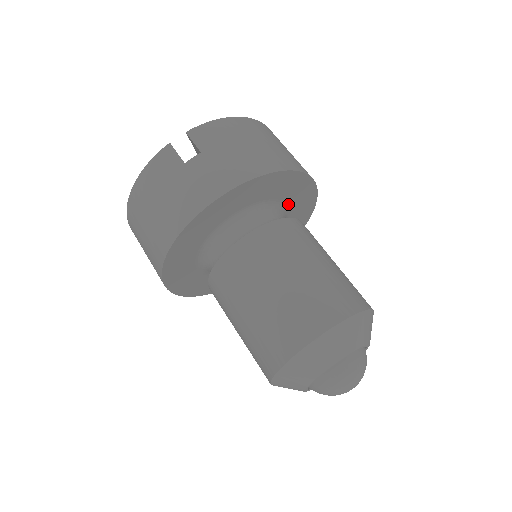
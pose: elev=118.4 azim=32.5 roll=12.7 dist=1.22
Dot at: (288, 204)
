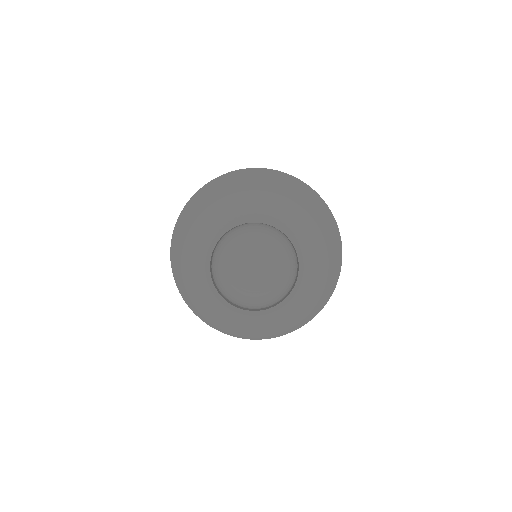
Dot at: occluded
